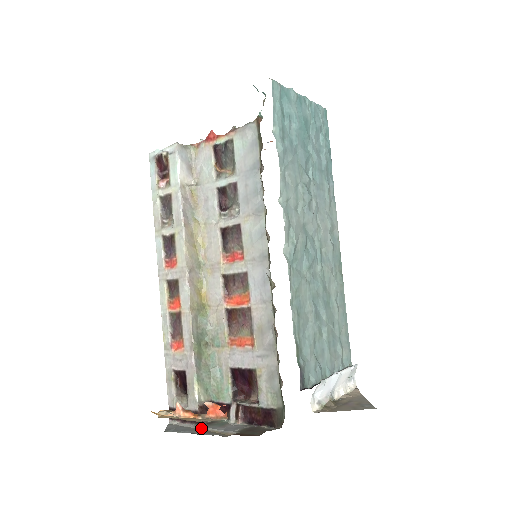
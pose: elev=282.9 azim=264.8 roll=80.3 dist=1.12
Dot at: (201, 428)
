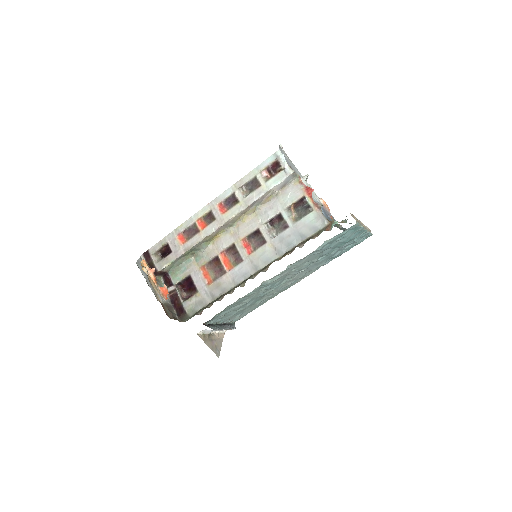
Dot at: occluded
